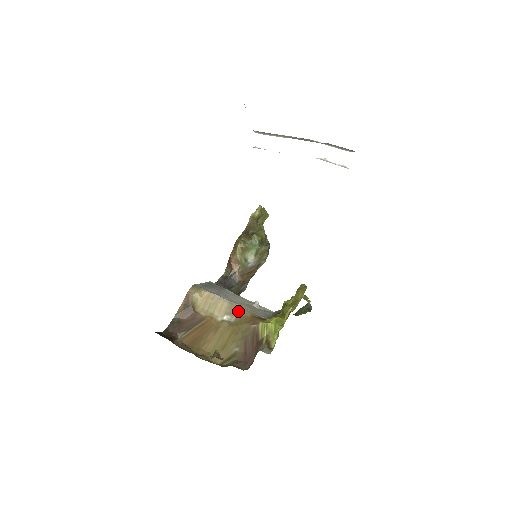
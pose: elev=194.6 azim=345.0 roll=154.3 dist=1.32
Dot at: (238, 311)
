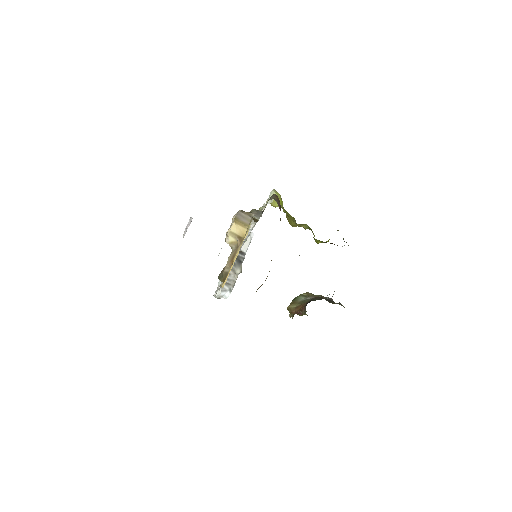
Dot at: occluded
